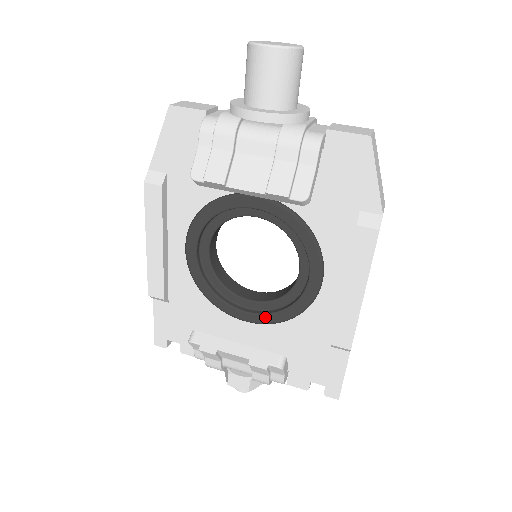
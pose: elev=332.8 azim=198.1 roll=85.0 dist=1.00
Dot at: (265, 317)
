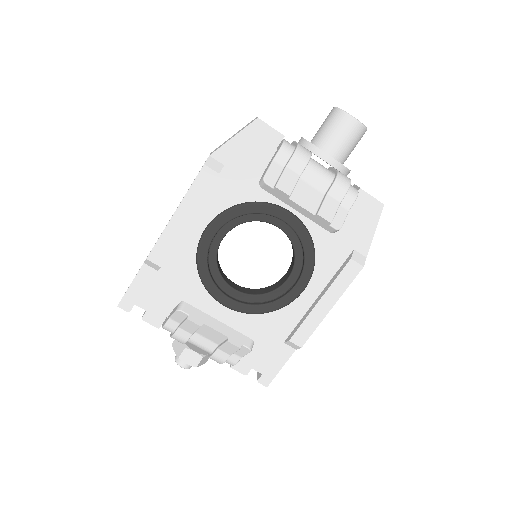
Dot at: (244, 306)
